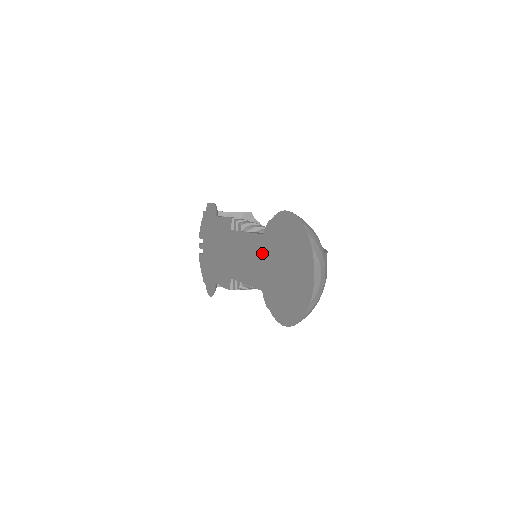
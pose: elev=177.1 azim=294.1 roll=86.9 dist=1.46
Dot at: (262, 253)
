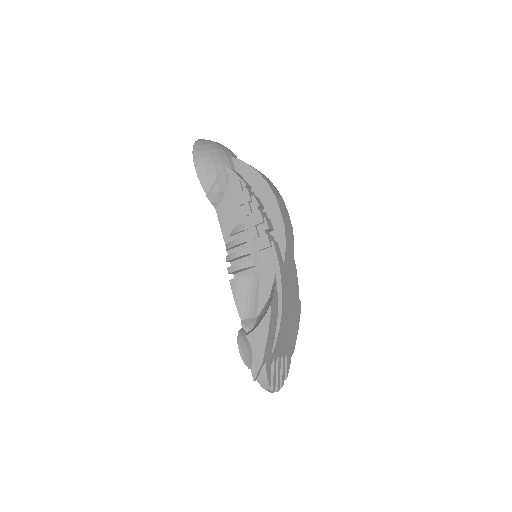
Dot at: occluded
